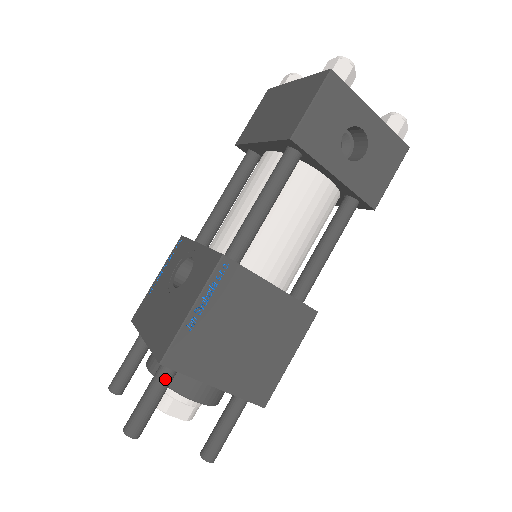
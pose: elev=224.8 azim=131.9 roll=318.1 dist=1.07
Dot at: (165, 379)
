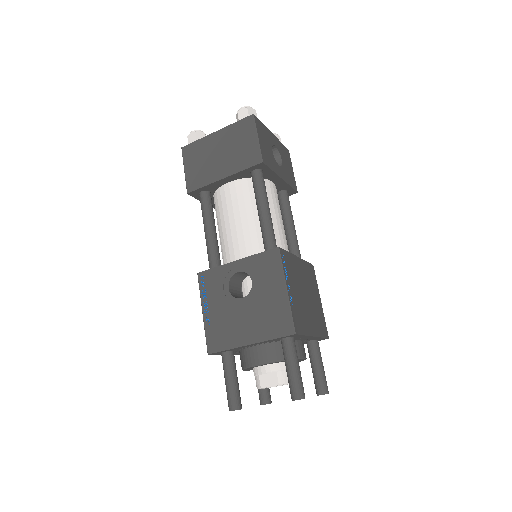
Dot at: (295, 348)
